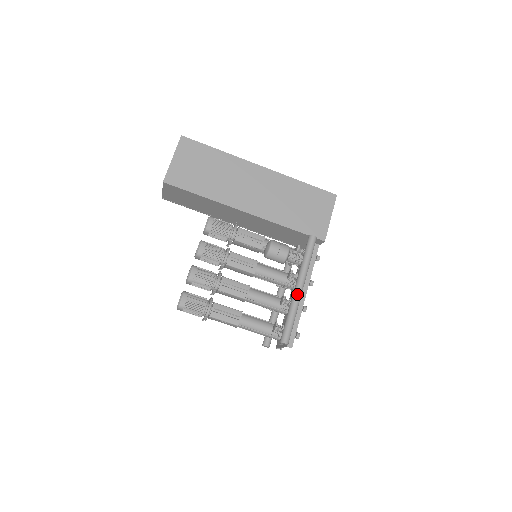
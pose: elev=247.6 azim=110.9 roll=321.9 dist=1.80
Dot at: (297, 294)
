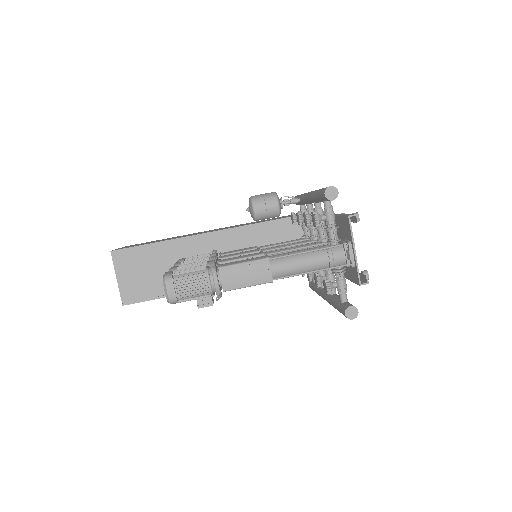
Dot at: occluded
